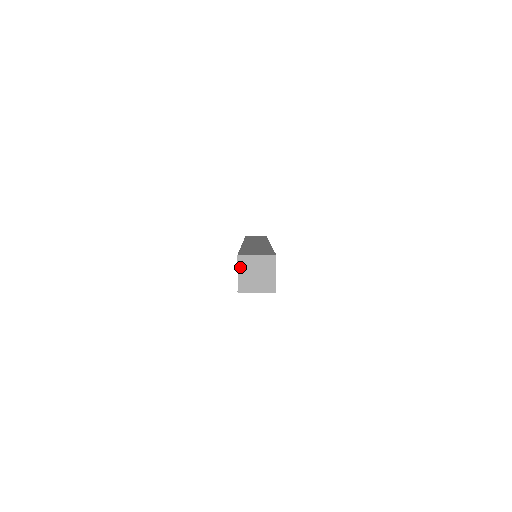
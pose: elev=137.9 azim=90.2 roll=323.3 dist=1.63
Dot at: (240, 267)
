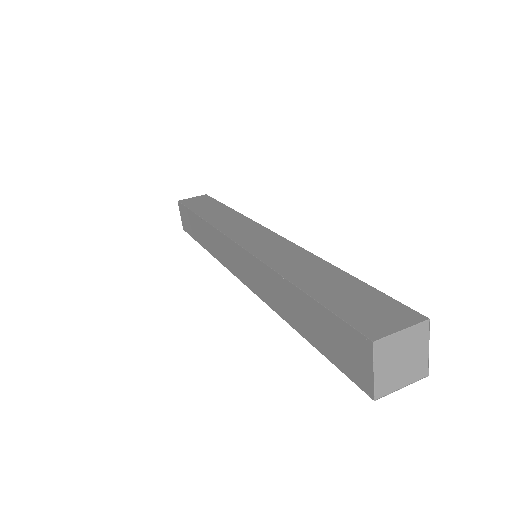
Dot at: (377, 360)
